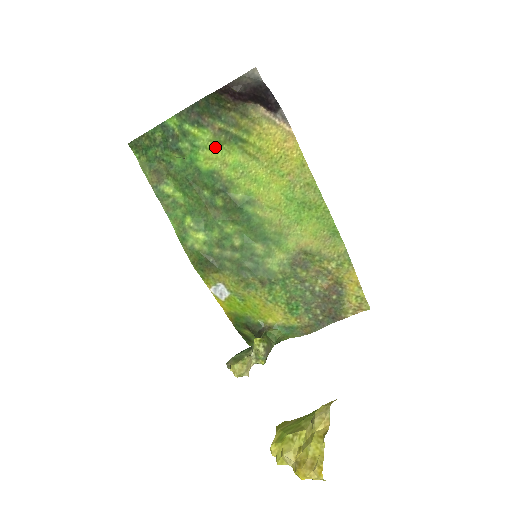
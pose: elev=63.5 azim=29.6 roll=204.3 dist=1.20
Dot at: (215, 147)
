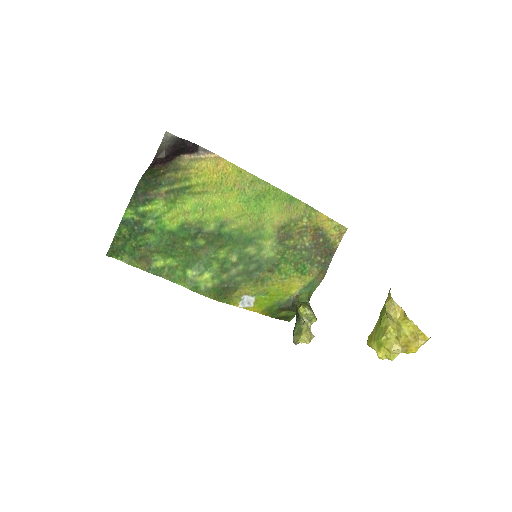
Dot at: (171, 207)
